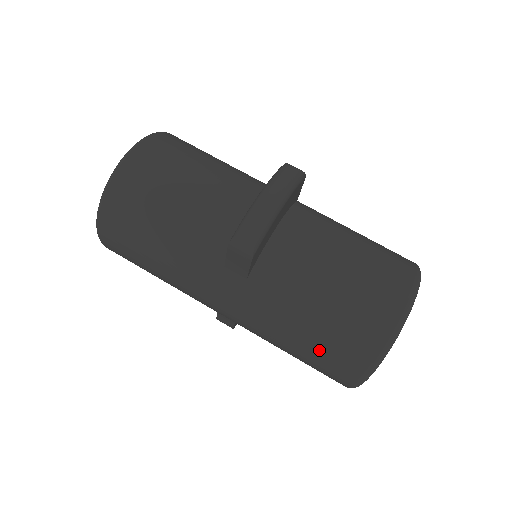
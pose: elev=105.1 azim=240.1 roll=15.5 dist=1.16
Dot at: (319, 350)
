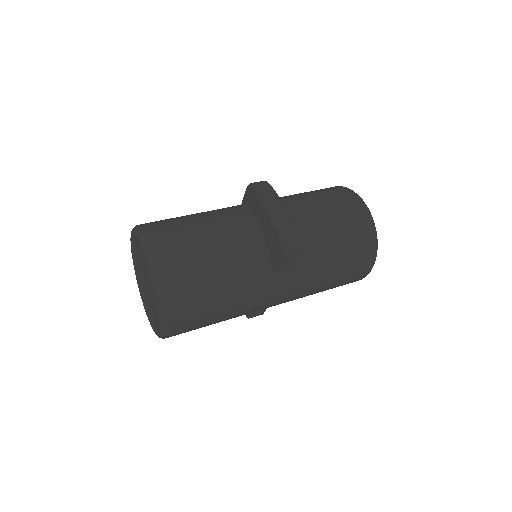
Dot at: (346, 271)
